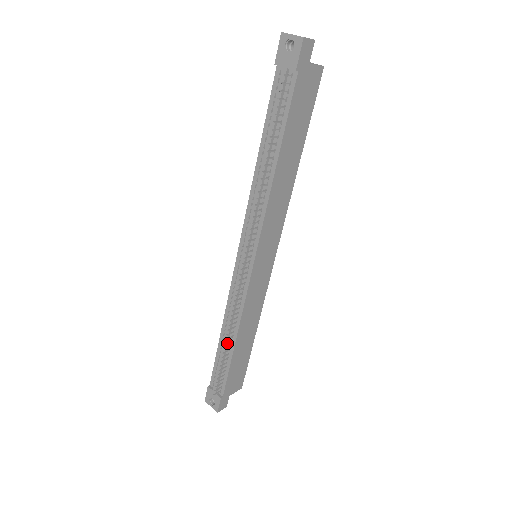
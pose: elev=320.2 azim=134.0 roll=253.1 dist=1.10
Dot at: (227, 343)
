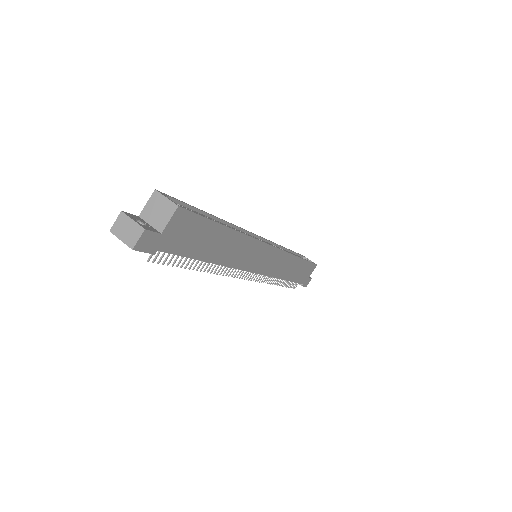
Dot at: occluded
